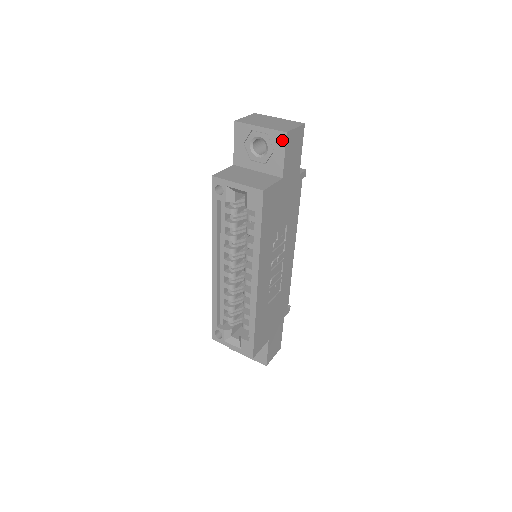
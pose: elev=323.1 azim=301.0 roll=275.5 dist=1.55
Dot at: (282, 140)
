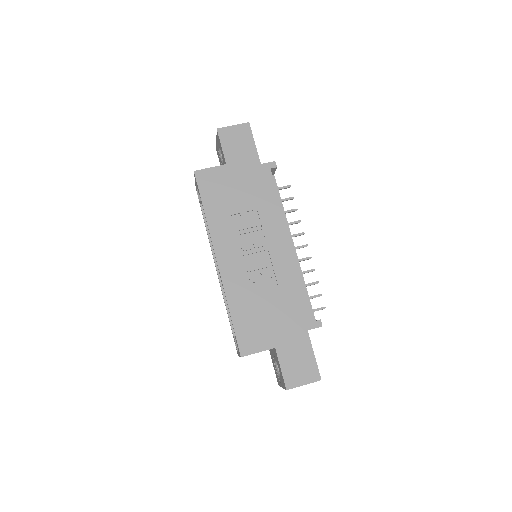
Dot at: (218, 136)
